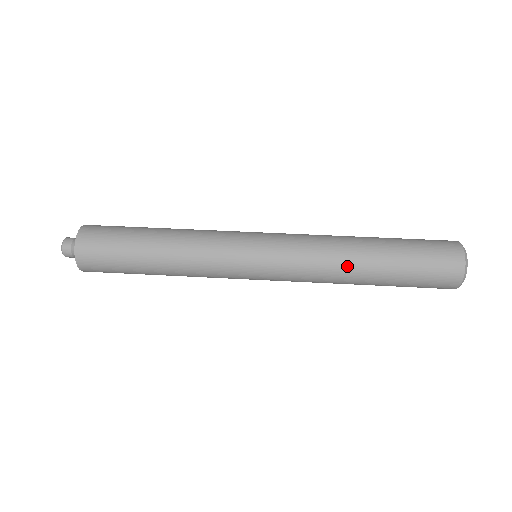
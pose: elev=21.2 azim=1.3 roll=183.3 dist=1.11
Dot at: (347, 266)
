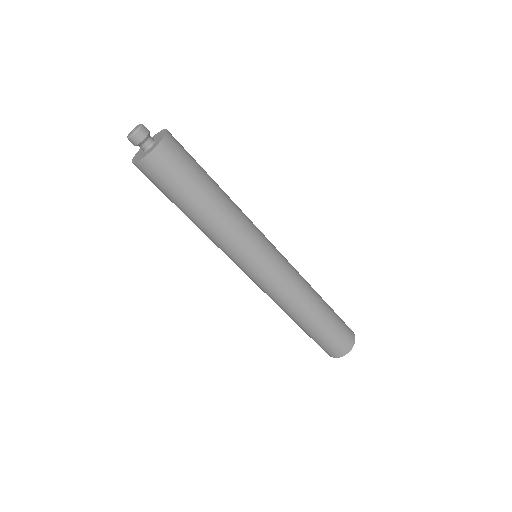
Dot at: (310, 301)
